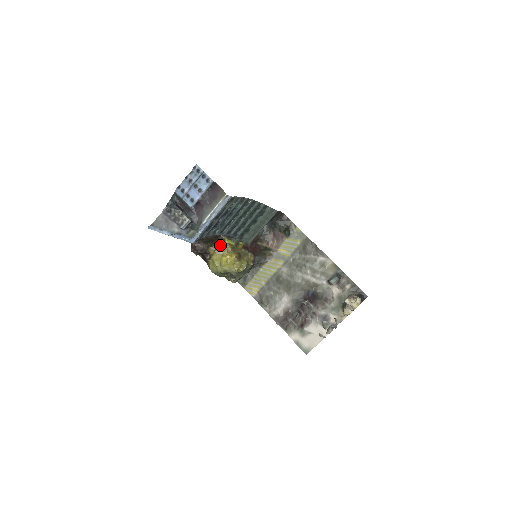
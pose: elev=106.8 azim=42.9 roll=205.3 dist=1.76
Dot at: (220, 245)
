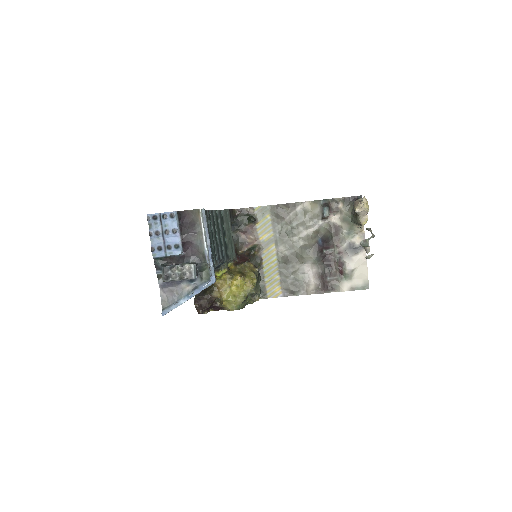
Dot at: (218, 282)
